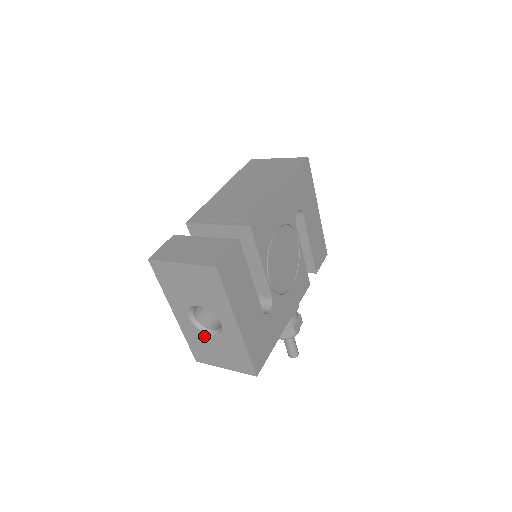
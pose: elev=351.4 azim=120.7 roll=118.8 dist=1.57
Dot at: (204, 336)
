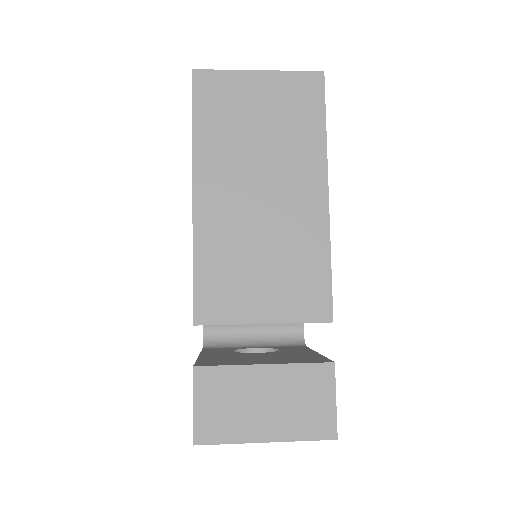
Dot at: occluded
